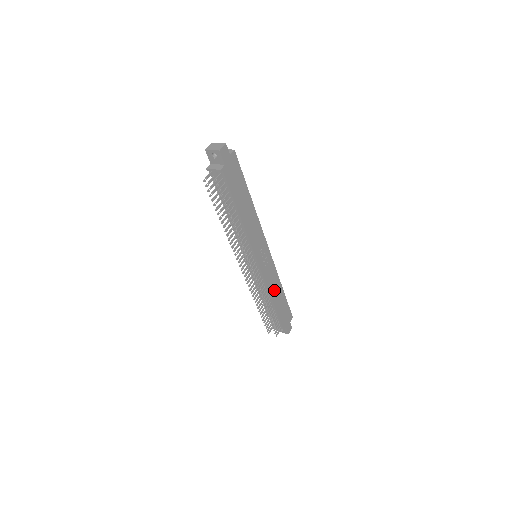
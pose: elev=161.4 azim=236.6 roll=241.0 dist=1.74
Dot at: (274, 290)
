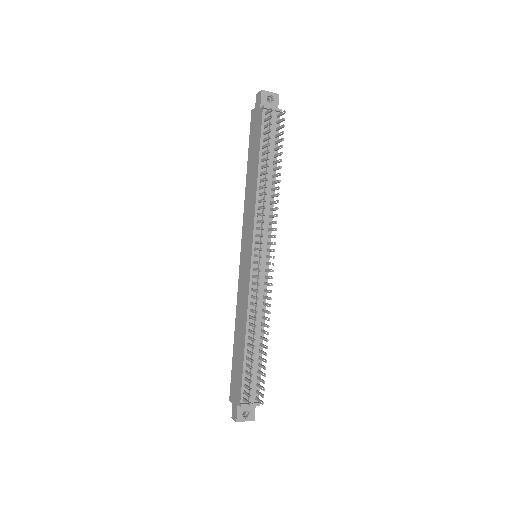
Dot at: occluded
